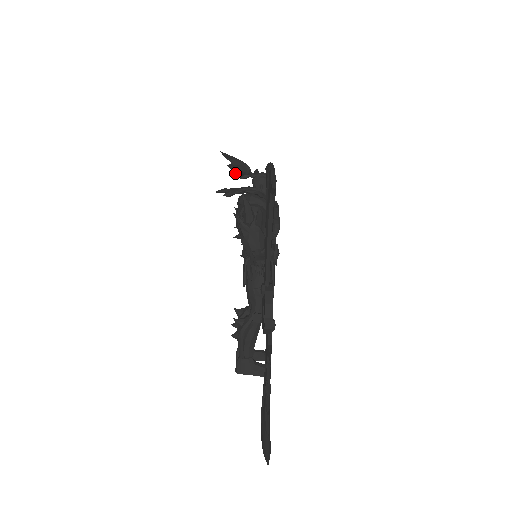
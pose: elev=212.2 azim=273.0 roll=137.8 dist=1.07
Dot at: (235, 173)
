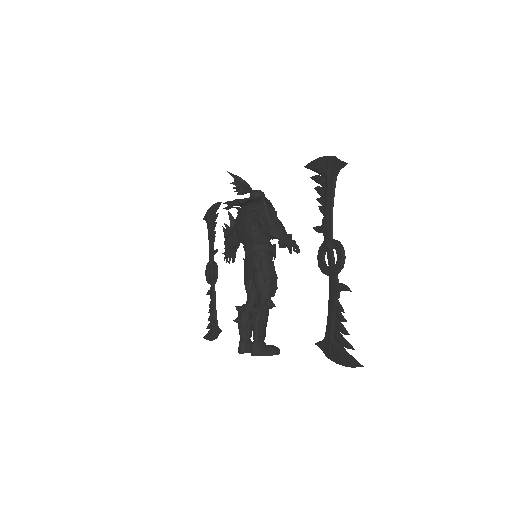
Dot at: (239, 188)
